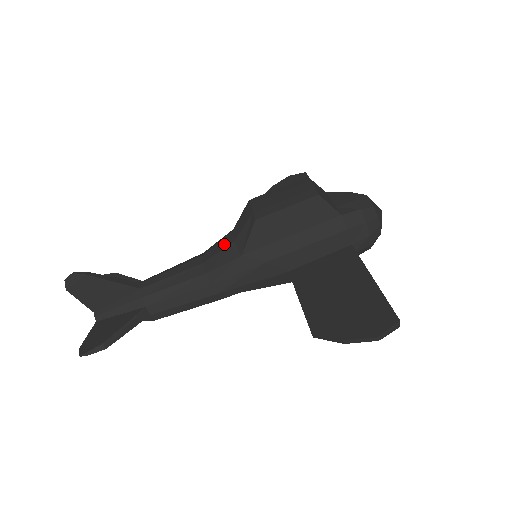
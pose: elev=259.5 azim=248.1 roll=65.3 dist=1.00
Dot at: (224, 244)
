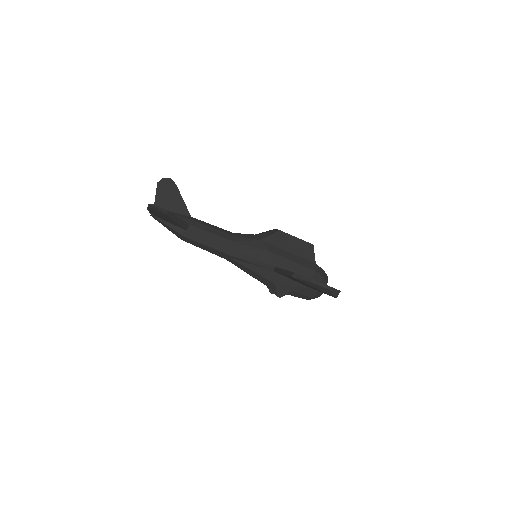
Dot at: (250, 234)
